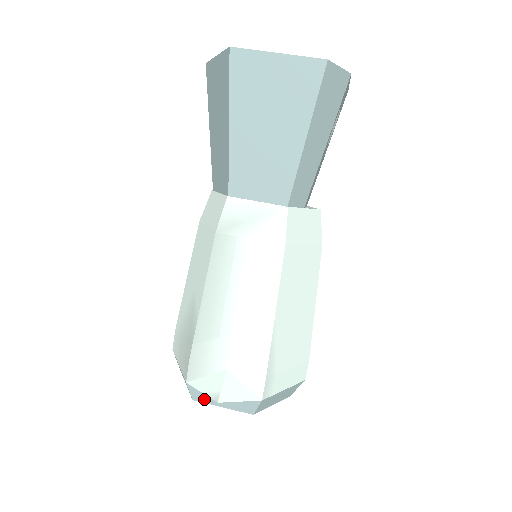
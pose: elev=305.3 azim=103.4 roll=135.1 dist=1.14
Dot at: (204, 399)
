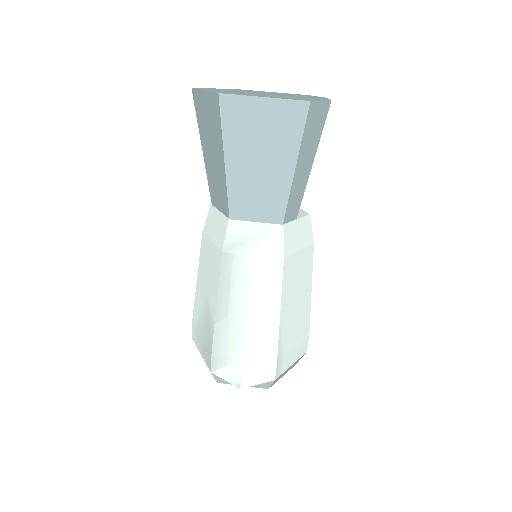
Dot at: (227, 382)
